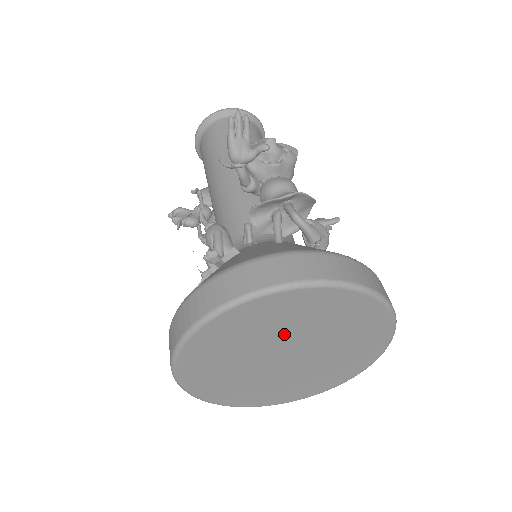
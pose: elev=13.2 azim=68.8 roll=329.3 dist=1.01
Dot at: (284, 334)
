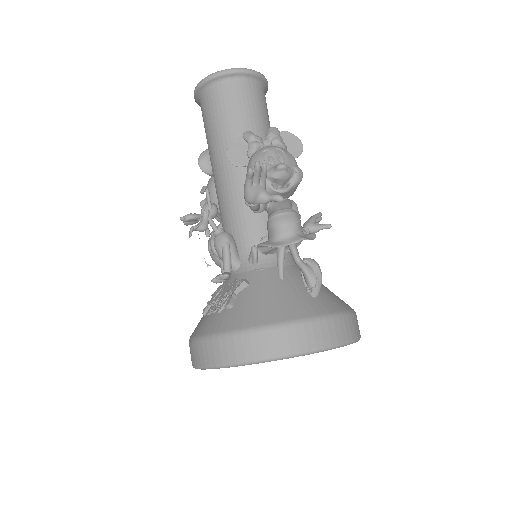
Dot at: occluded
